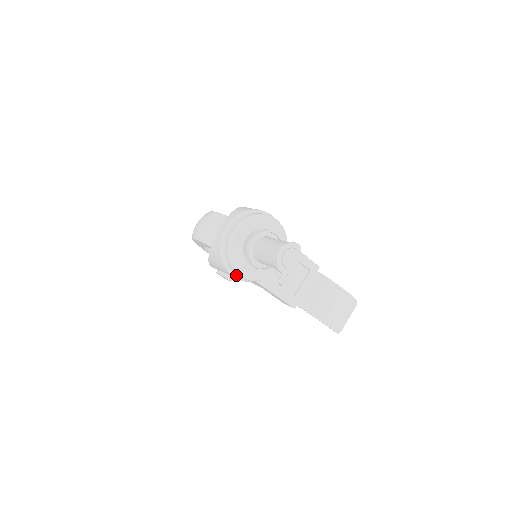
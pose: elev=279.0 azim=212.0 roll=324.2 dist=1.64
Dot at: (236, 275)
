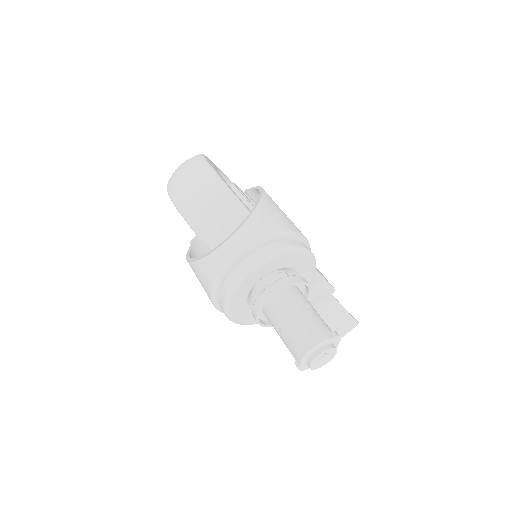
Dot at: occluded
